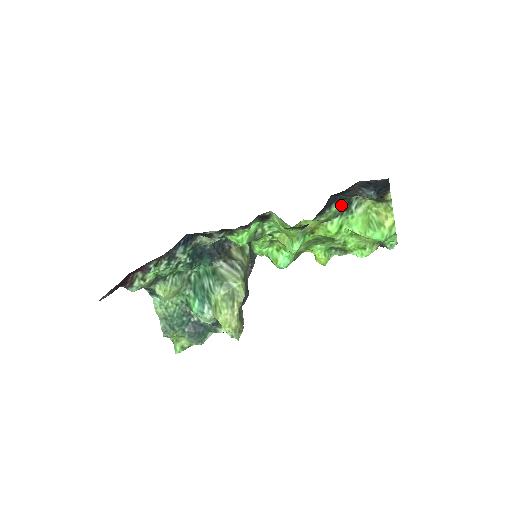
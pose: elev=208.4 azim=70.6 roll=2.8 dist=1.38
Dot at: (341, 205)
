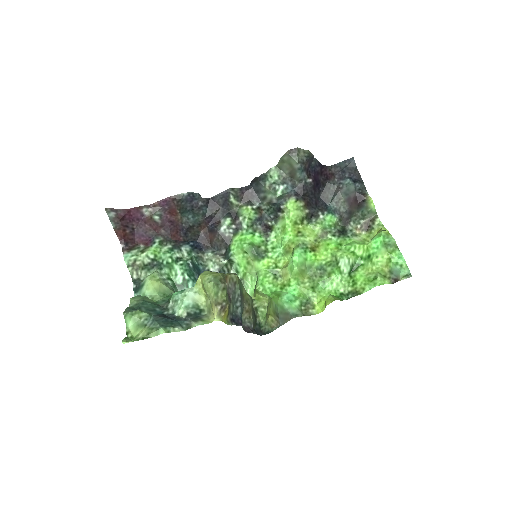
Dot at: (334, 221)
